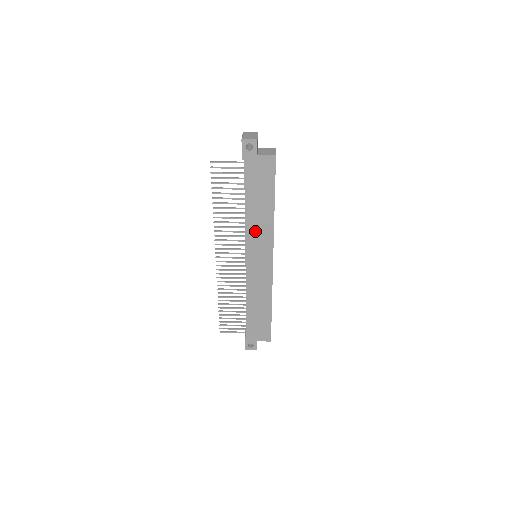
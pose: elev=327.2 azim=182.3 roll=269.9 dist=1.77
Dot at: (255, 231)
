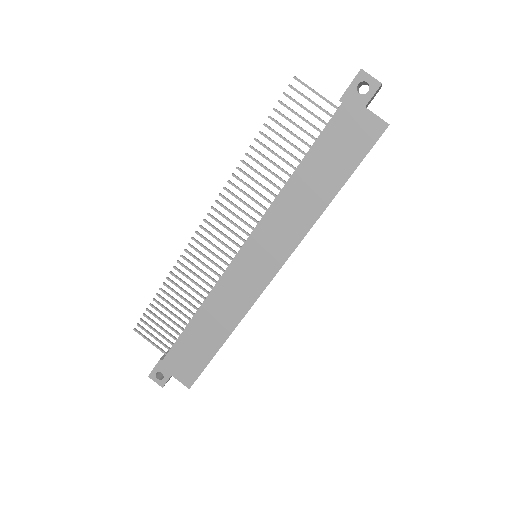
Dot at: (282, 216)
